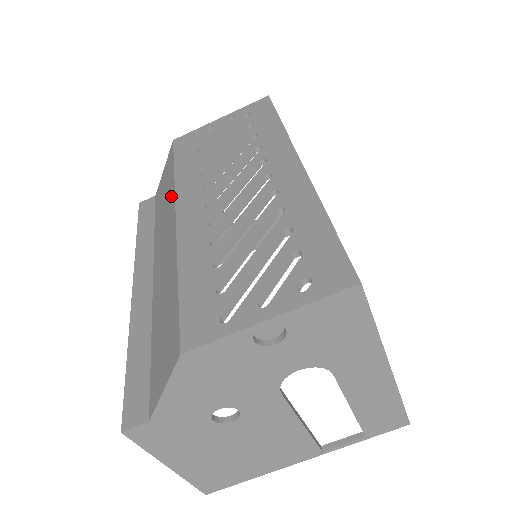
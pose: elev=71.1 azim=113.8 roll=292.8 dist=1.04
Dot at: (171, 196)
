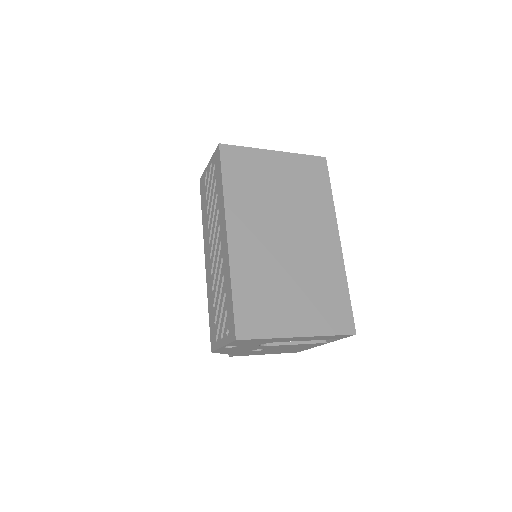
Dot at: occluded
